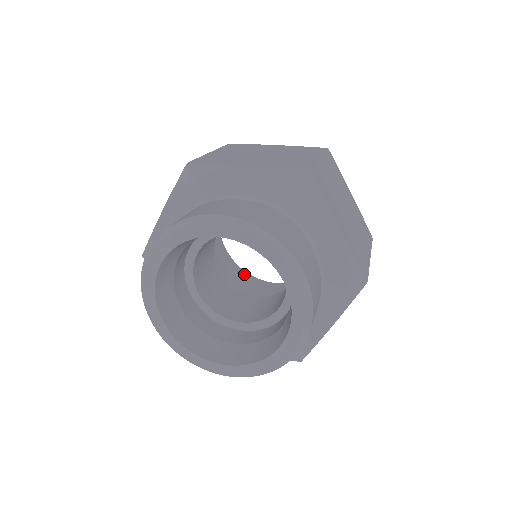
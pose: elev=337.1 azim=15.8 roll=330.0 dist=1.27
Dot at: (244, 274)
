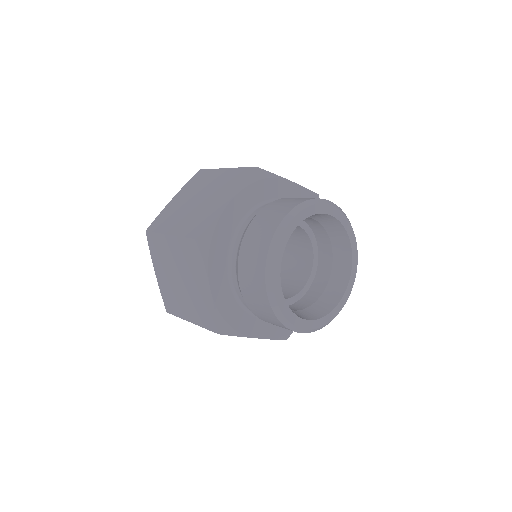
Dot at: occluded
